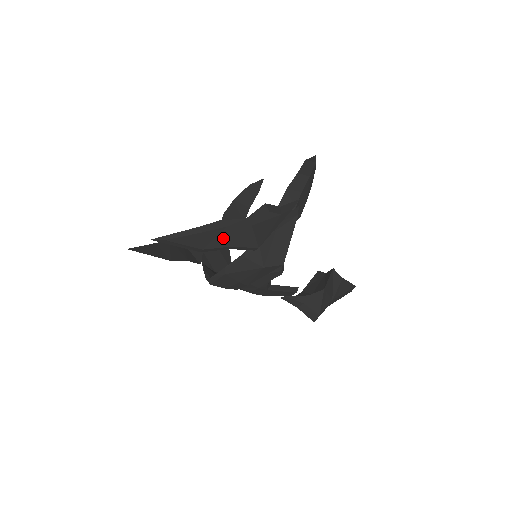
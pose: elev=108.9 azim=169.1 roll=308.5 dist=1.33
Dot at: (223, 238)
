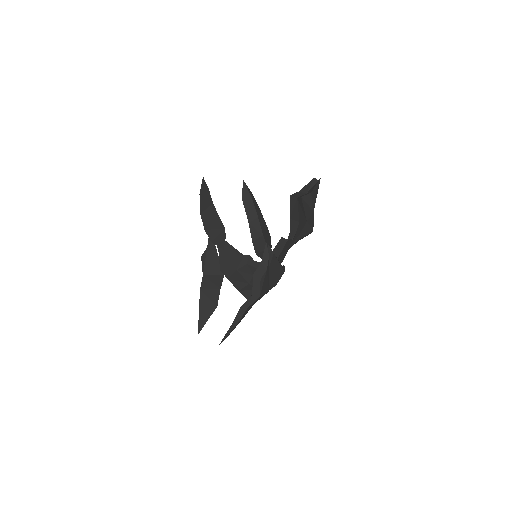
Dot at: (248, 309)
